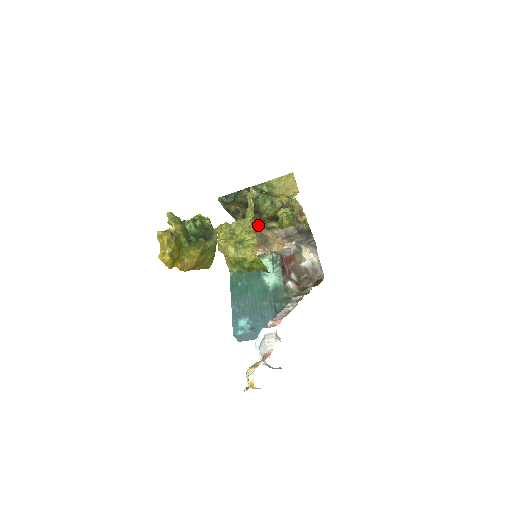
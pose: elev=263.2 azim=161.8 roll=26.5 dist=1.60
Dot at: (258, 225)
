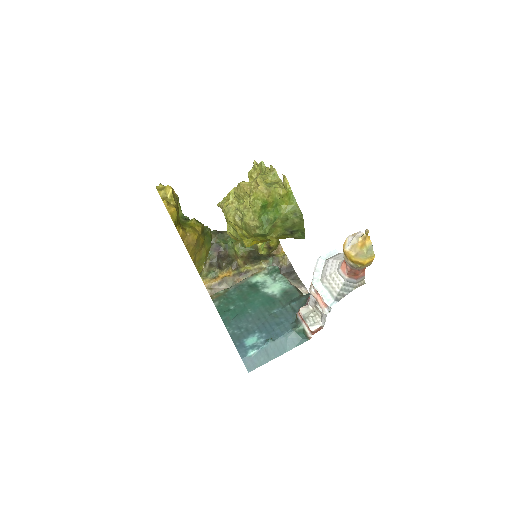
Dot at: (229, 273)
